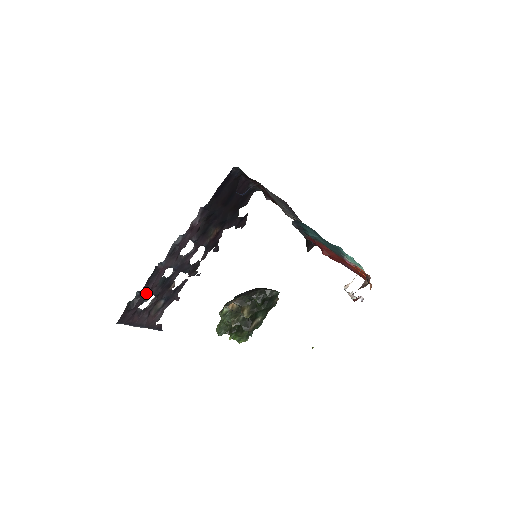
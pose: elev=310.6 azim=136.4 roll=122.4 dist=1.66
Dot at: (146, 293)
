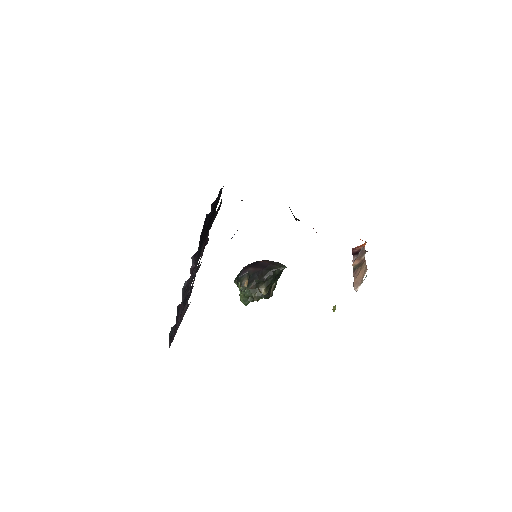
Dot at: occluded
